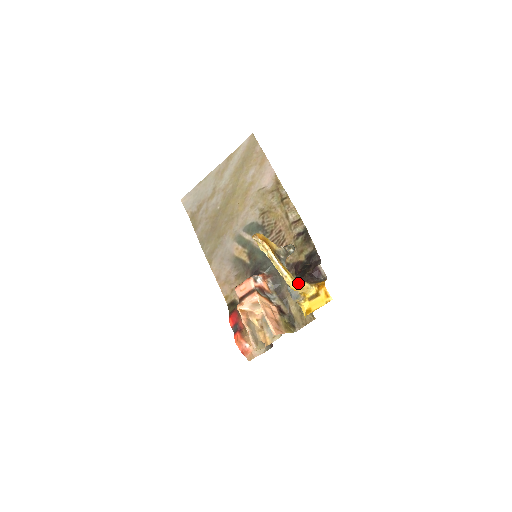
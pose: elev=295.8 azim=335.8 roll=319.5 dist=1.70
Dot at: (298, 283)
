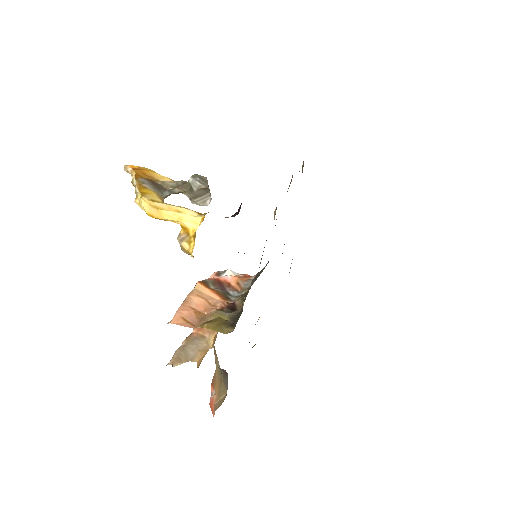
Dot at: (153, 202)
